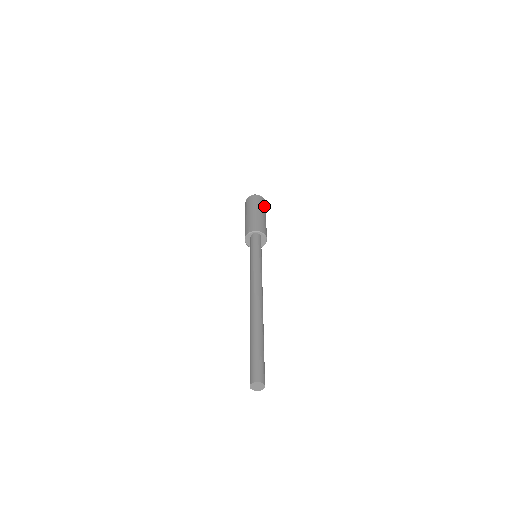
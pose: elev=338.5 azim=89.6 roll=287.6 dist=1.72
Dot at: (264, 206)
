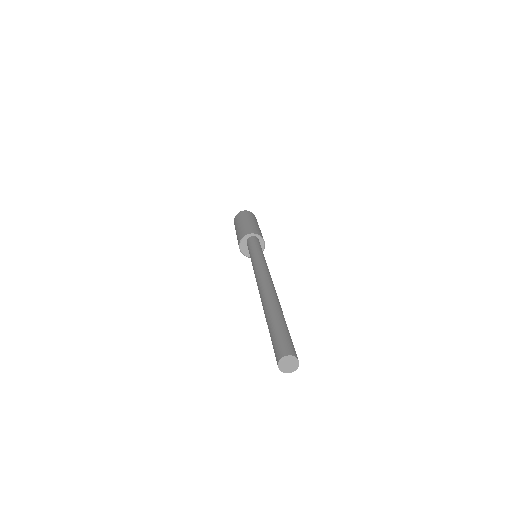
Dot at: occluded
